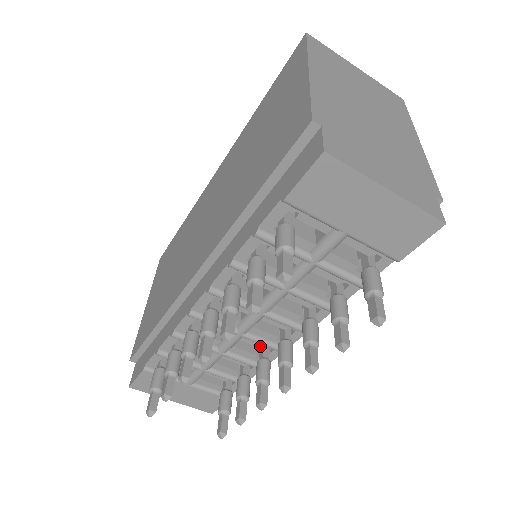
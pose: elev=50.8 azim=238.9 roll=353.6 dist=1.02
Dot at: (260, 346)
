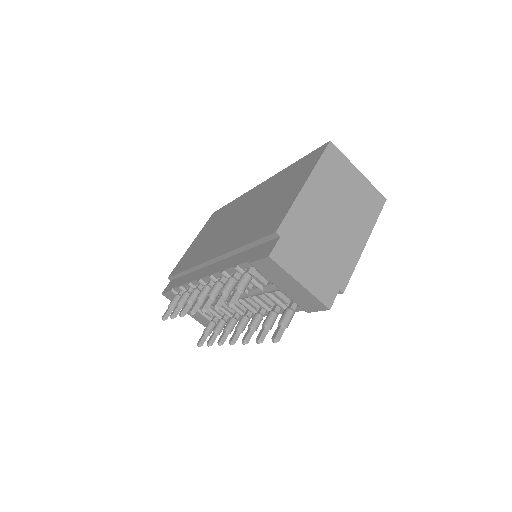
Dot at: occluded
